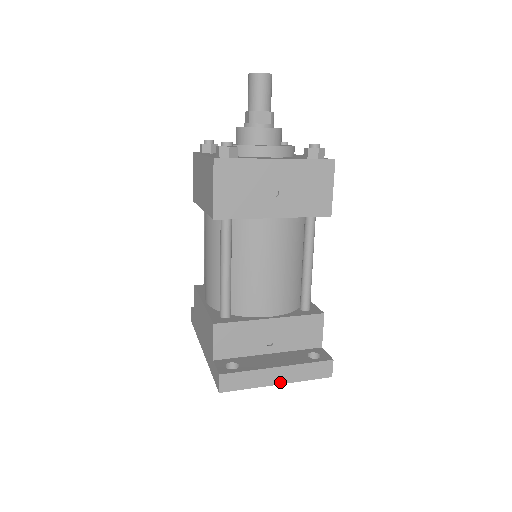
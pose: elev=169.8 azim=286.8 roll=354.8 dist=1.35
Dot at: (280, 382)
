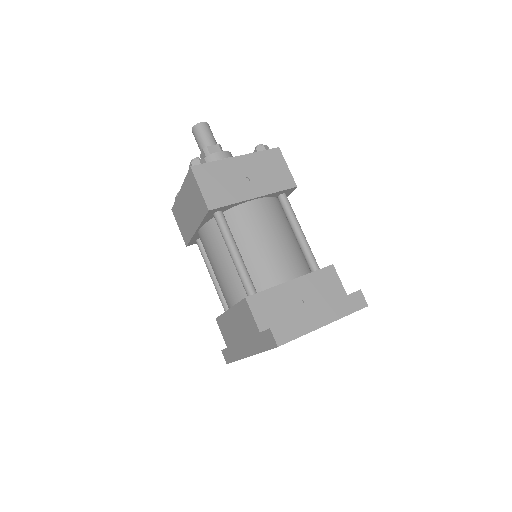
Dot at: (326, 322)
